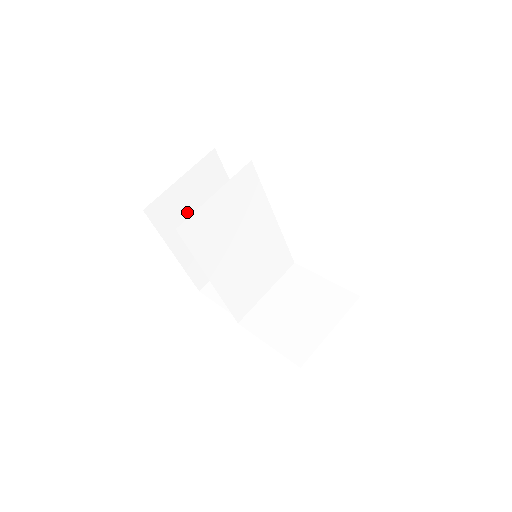
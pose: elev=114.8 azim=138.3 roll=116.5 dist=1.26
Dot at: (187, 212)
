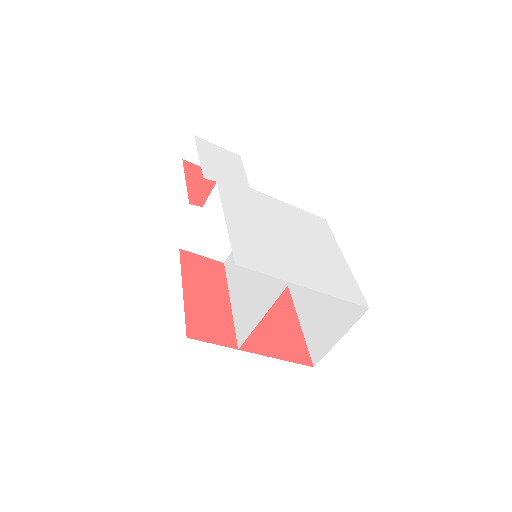
Dot at: occluded
